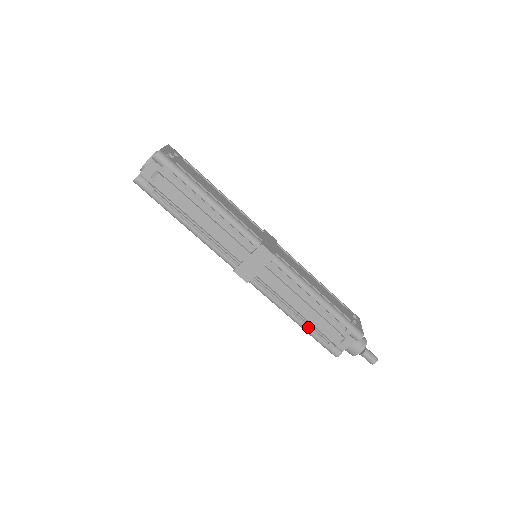
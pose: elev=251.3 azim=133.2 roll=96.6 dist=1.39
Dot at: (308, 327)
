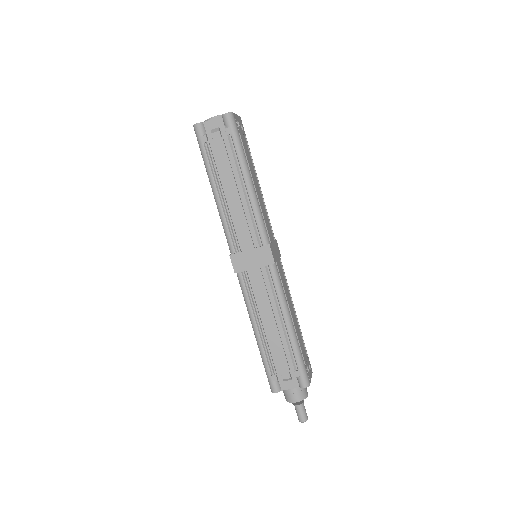
Dot at: (264, 347)
